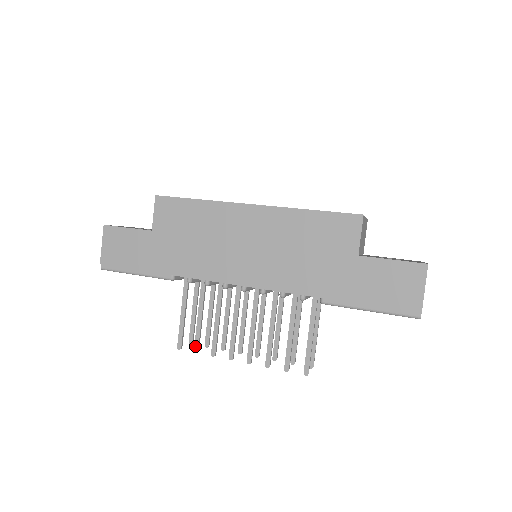
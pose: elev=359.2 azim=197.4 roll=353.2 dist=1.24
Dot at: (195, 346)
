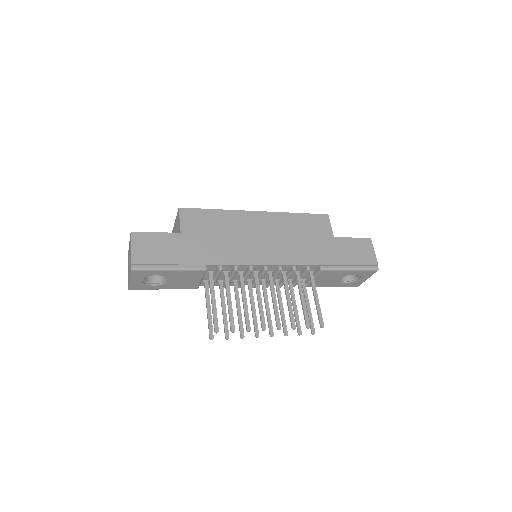
Dot at: (231, 326)
